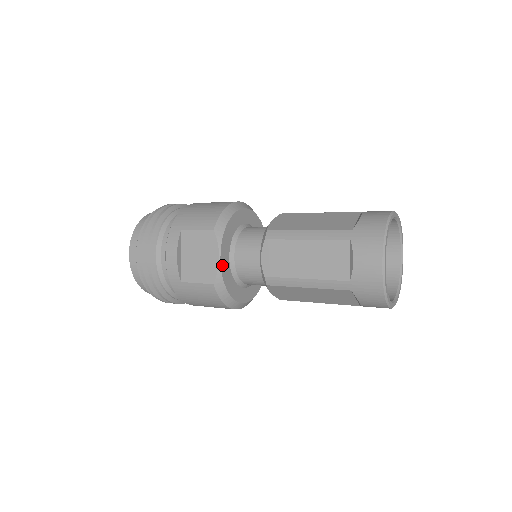
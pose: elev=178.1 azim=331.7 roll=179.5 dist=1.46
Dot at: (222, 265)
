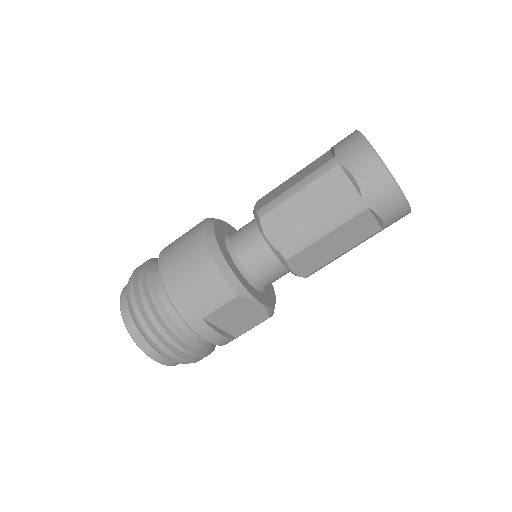
Dot at: (263, 303)
